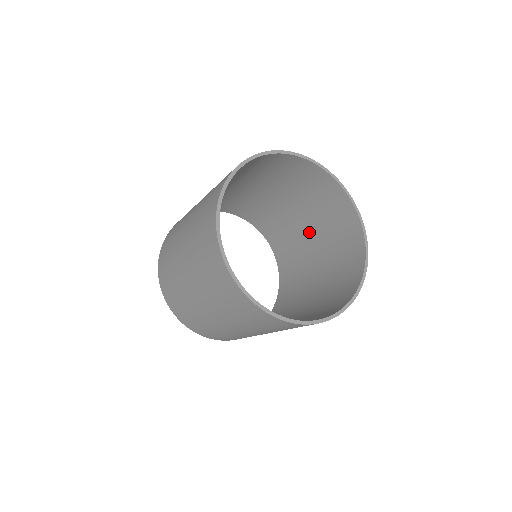
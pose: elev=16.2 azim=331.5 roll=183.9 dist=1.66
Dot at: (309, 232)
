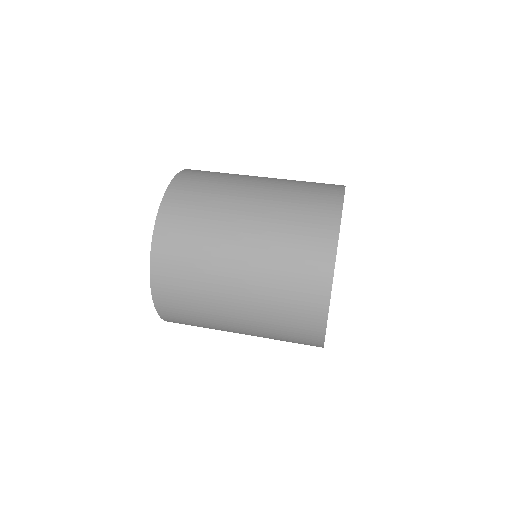
Dot at: occluded
